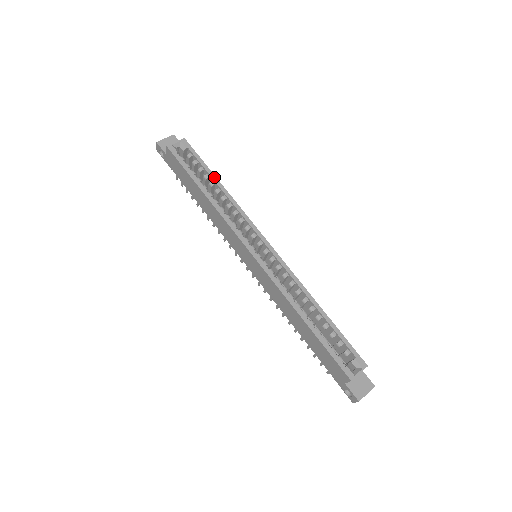
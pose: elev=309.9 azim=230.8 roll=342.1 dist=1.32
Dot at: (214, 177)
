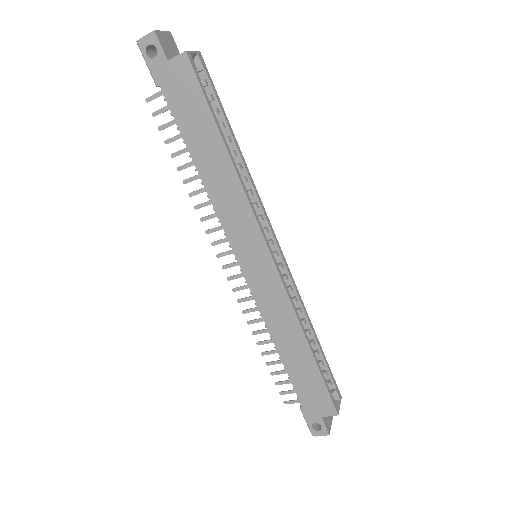
Dot at: (232, 131)
